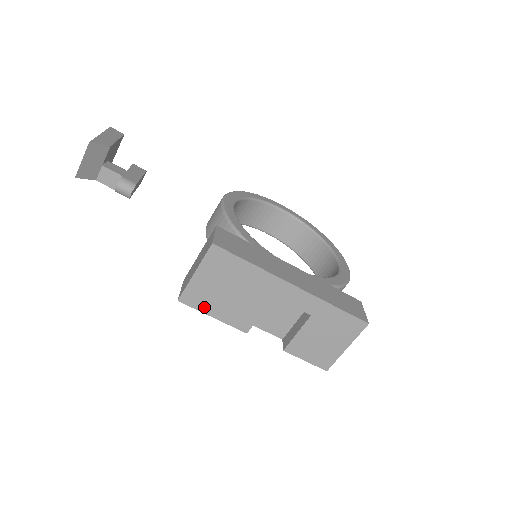
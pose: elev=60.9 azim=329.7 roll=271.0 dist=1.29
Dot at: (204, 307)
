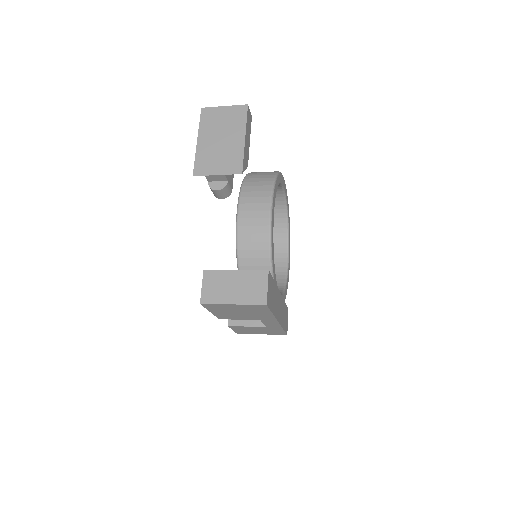
Dot at: (212, 309)
